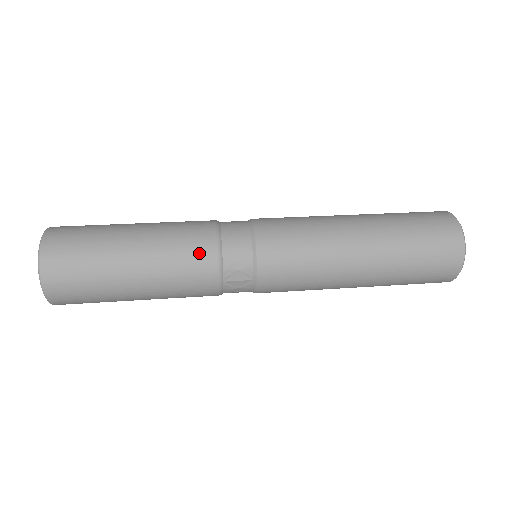
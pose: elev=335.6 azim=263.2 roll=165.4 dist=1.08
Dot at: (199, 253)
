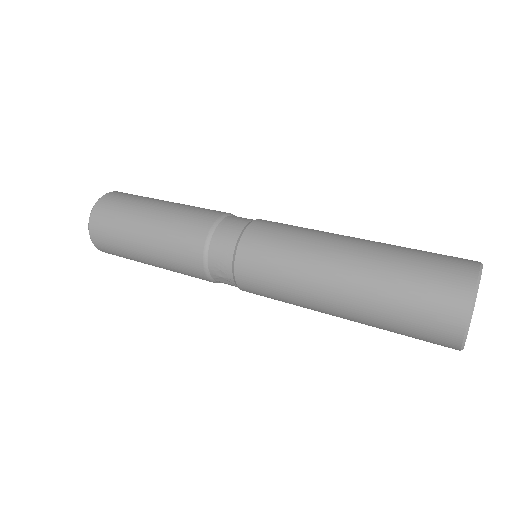
Dot at: (189, 256)
